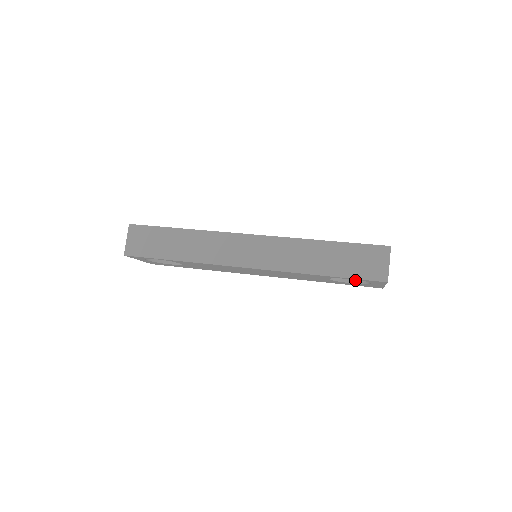
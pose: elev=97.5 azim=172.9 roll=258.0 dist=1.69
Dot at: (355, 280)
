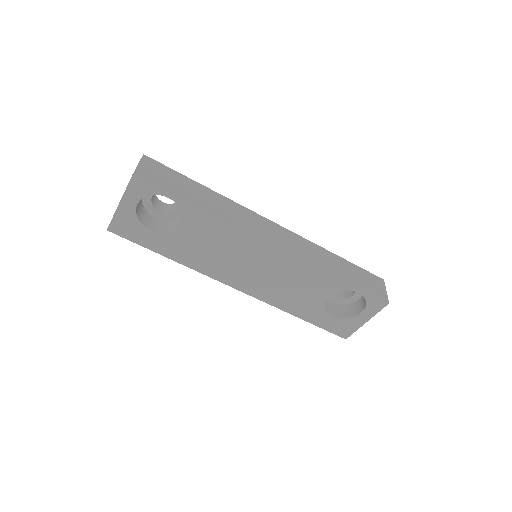
Dot at: (337, 314)
